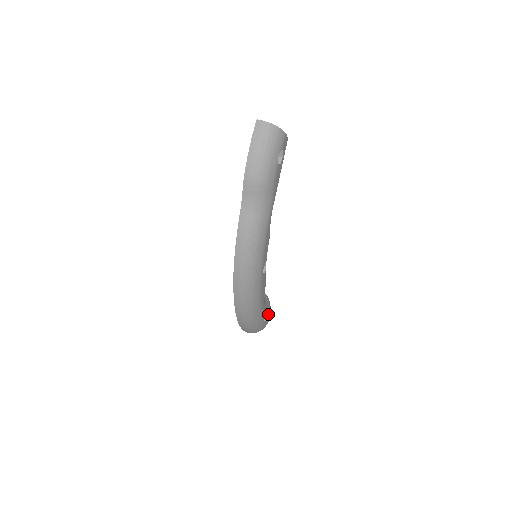
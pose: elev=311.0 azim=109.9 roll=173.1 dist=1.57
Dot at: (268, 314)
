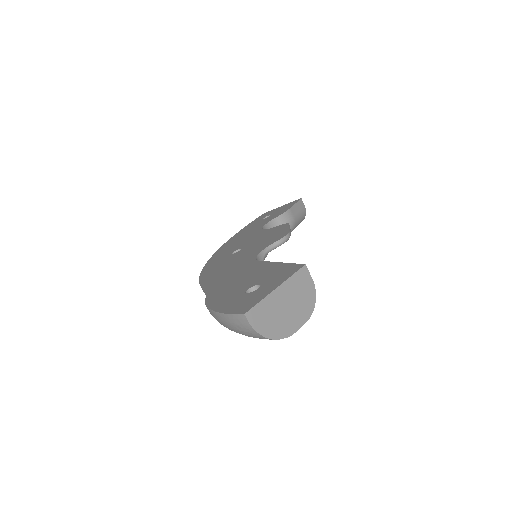
Dot at: occluded
